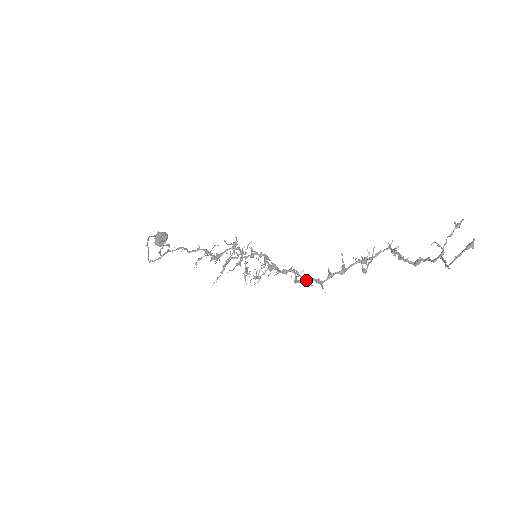
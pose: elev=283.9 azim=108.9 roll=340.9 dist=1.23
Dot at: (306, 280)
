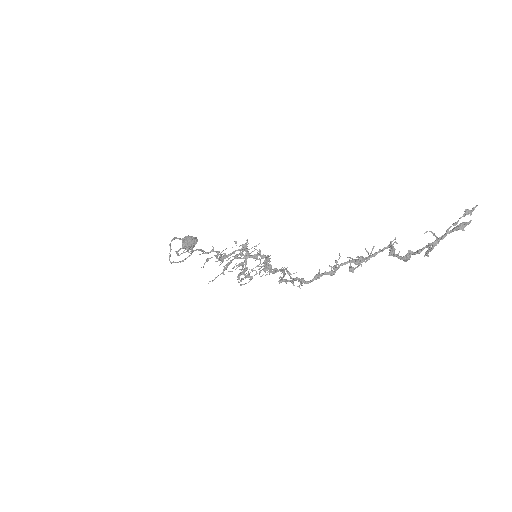
Dot at: occluded
